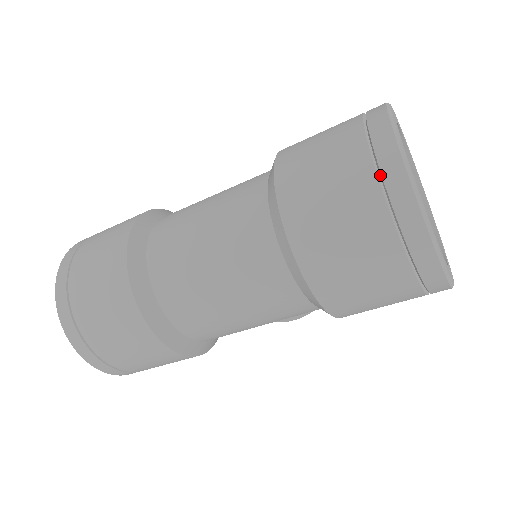
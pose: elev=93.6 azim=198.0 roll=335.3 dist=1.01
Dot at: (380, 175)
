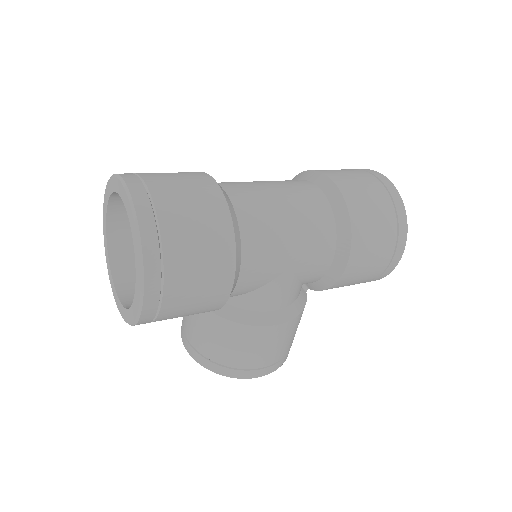
Dot at: occluded
